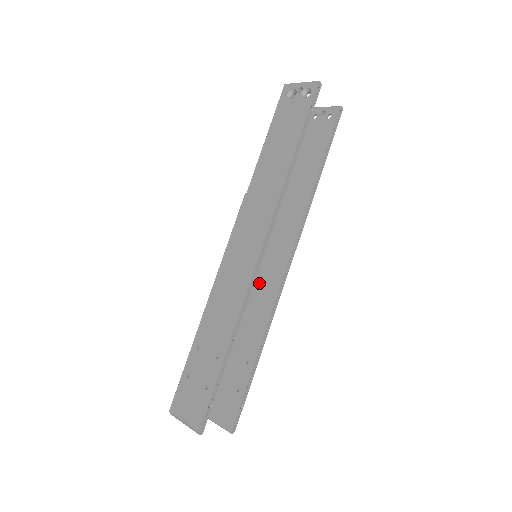
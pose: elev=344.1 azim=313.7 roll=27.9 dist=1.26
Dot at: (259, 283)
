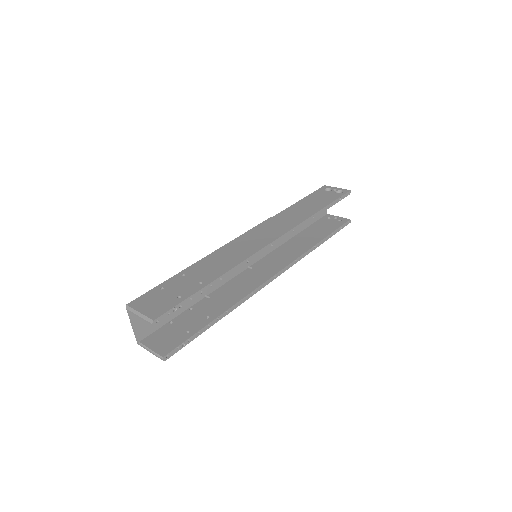
Dot at: (244, 278)
